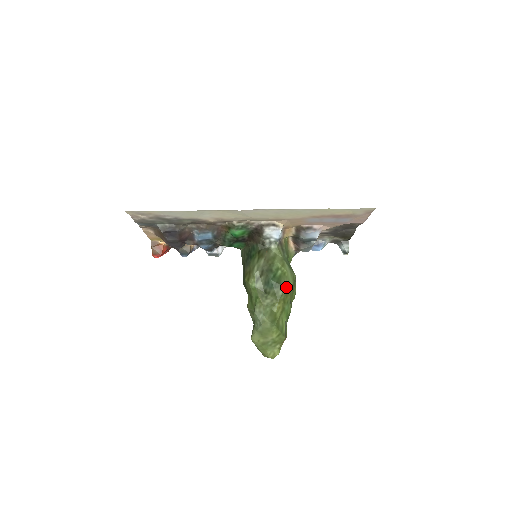
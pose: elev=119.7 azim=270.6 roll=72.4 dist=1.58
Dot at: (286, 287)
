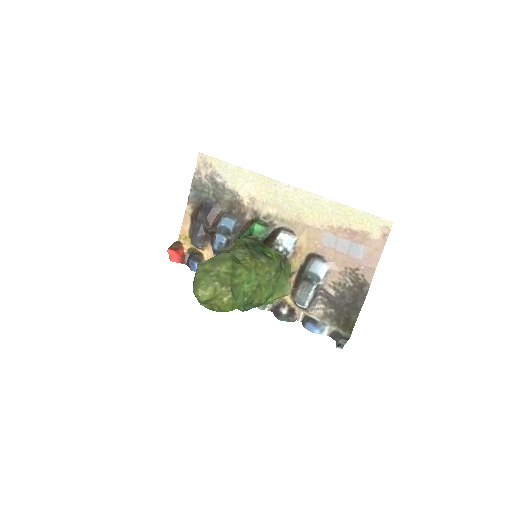
Dot at: (267, 261)
